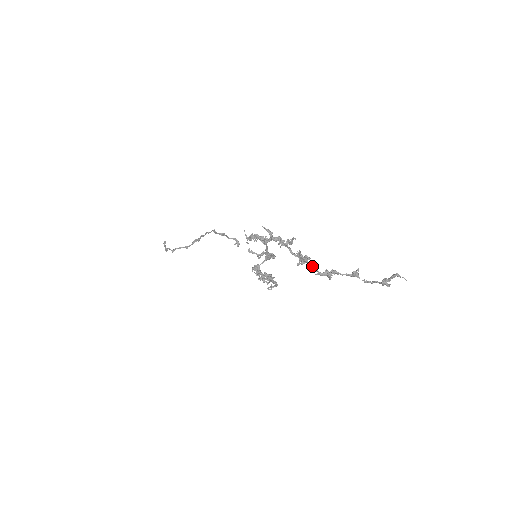
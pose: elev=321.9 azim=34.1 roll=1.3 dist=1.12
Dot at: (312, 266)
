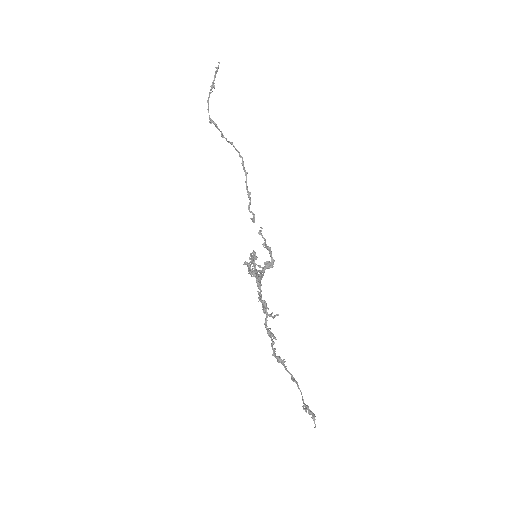
Dot at: (272, 346)
